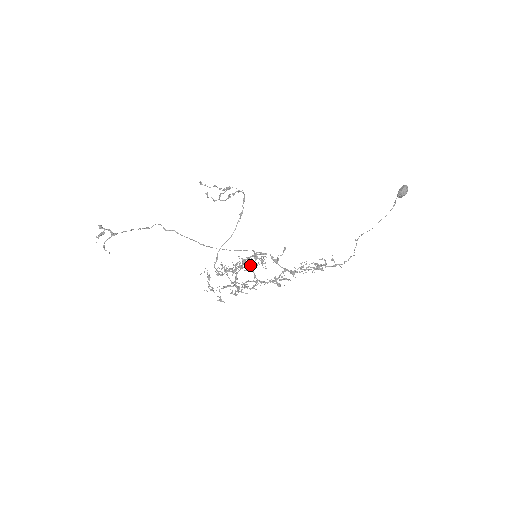
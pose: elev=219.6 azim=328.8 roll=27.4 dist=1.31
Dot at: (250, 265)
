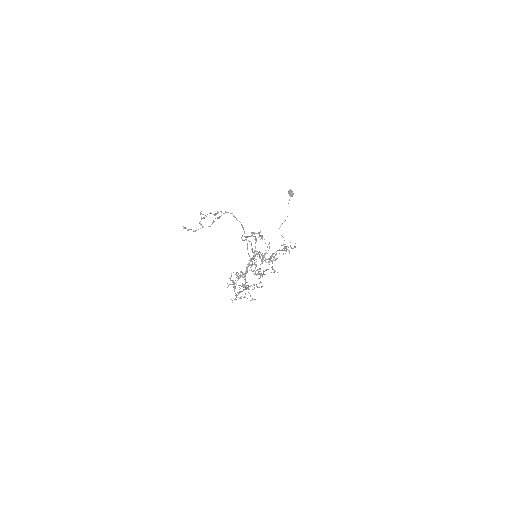
Dot at: (268, 258)
